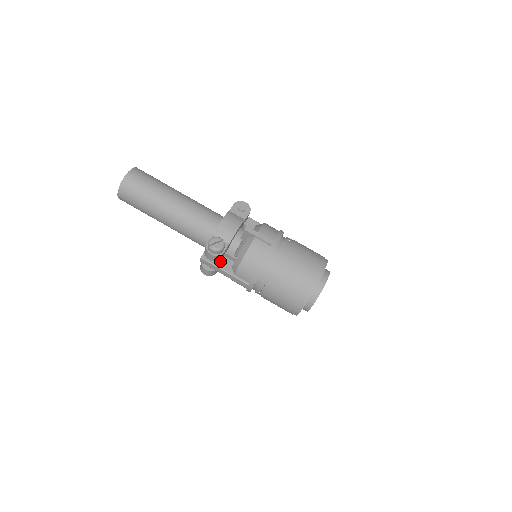
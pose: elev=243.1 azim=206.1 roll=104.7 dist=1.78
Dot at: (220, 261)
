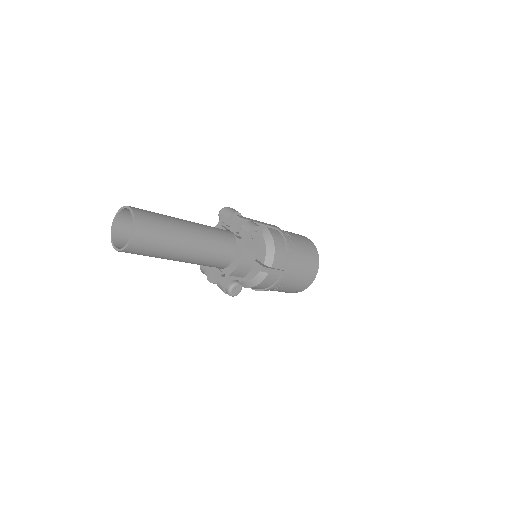
Dot at: occluded
